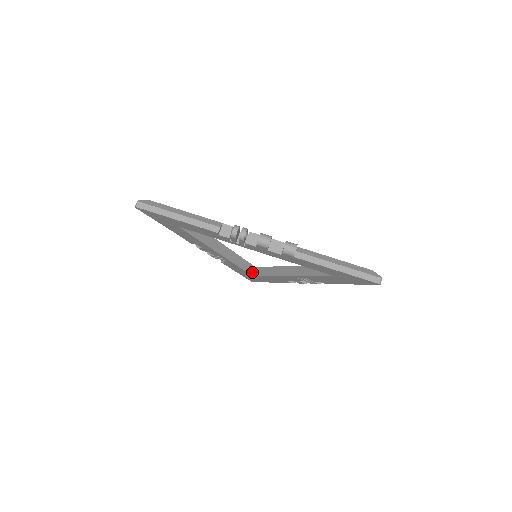
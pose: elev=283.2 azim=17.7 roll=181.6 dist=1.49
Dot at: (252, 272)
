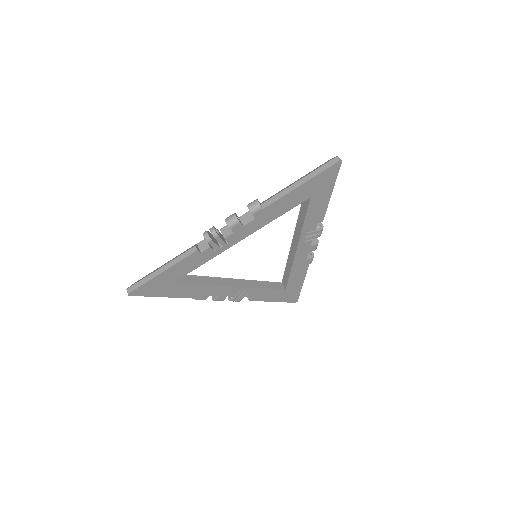
Dot at: (282, 288)
